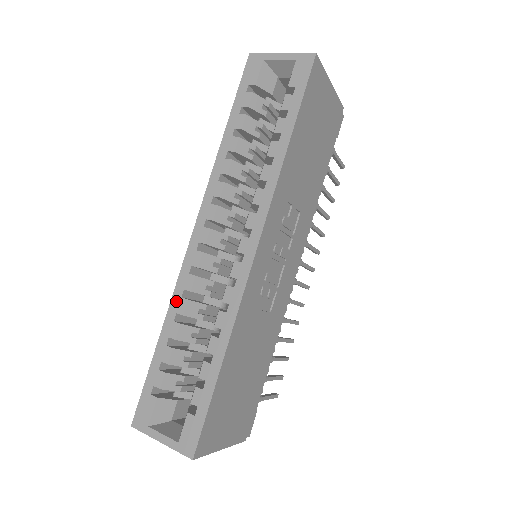
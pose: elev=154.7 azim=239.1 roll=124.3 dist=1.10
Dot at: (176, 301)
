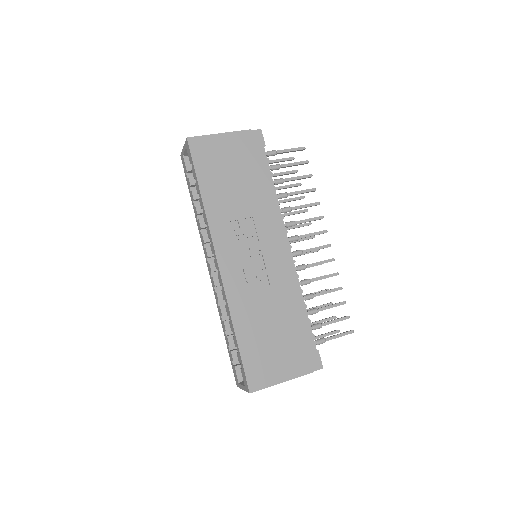
Dot at: (219, 310)
